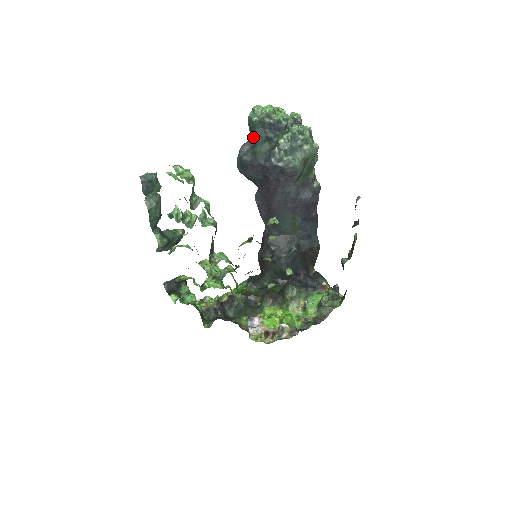
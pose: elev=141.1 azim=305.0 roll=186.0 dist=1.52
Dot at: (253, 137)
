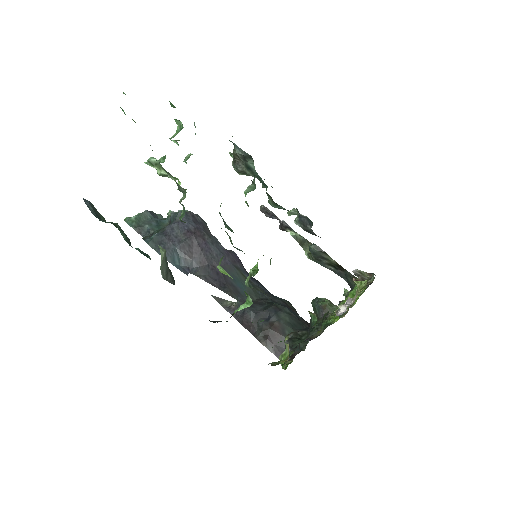
Dot at: (144, 234)
